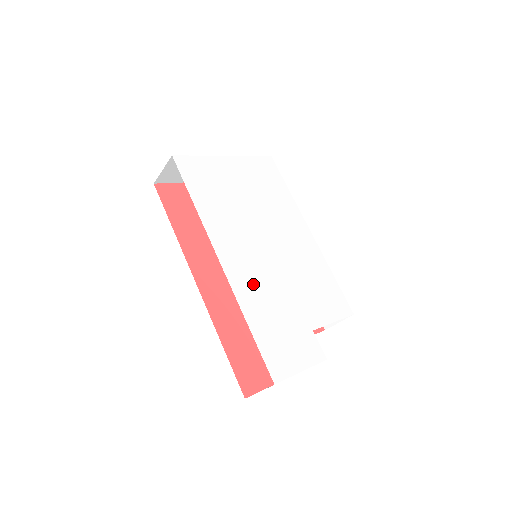
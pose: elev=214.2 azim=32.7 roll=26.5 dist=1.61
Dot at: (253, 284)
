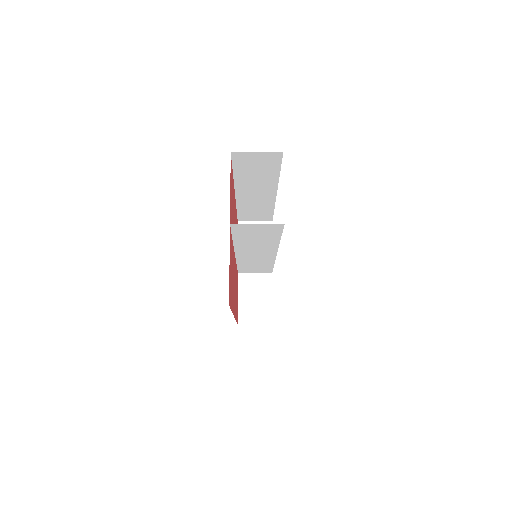
Dot at: occluded
